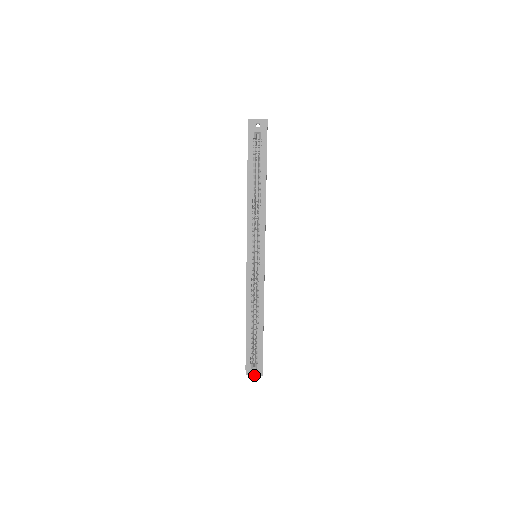
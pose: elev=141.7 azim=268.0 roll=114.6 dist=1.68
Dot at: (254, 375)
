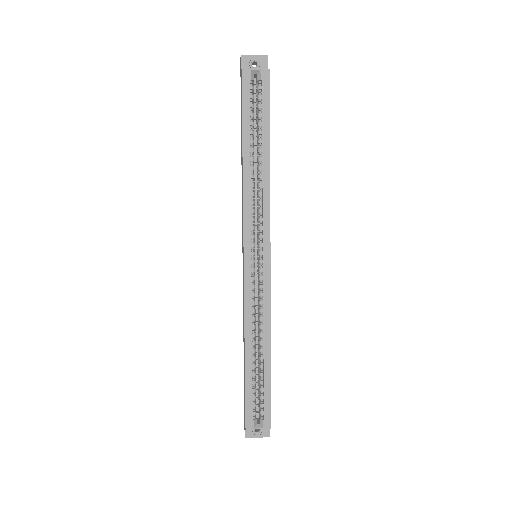
Dot at: (257, 437)
